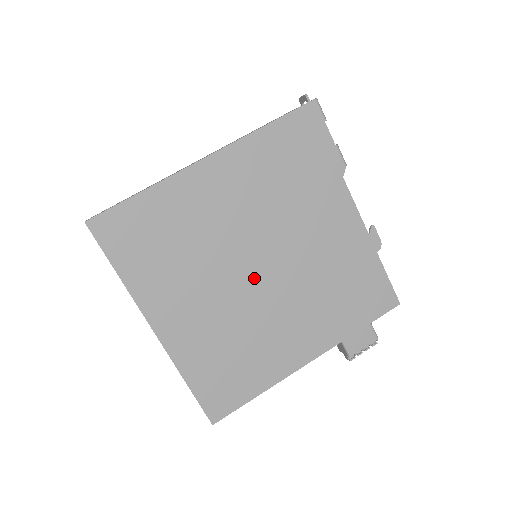
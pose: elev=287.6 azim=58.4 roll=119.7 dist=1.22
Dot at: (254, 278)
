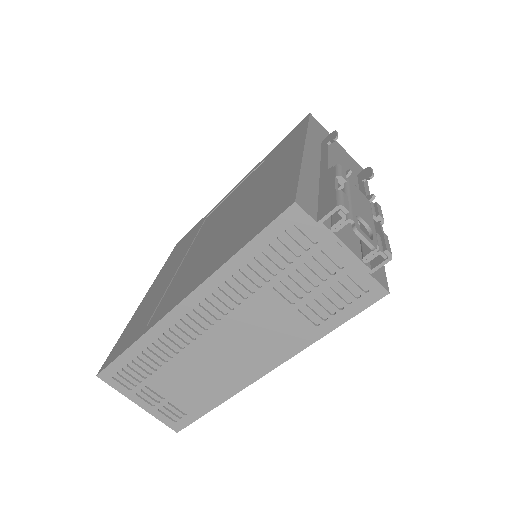
Dot at: occluded
